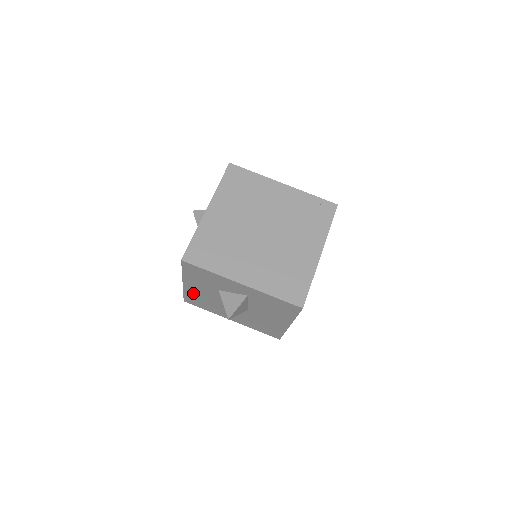
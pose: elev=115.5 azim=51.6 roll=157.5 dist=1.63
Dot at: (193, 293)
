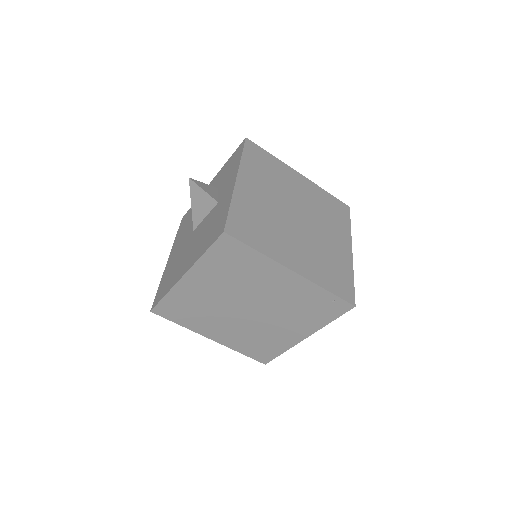
Dot at: occluded
